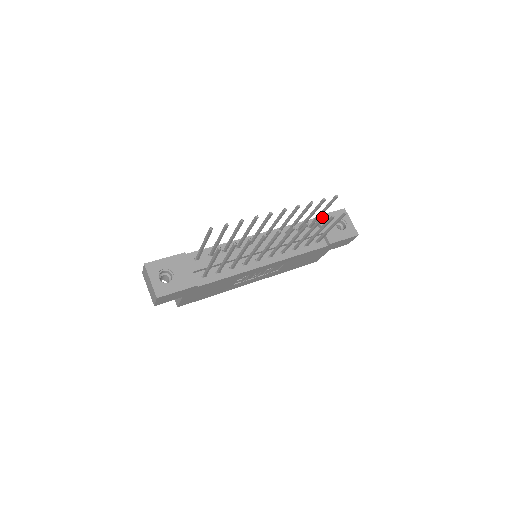
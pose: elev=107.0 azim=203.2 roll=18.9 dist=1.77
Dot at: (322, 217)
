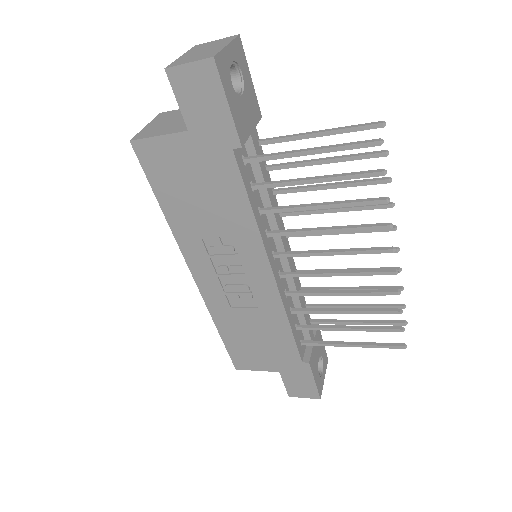
Dot at: (319, 333)
